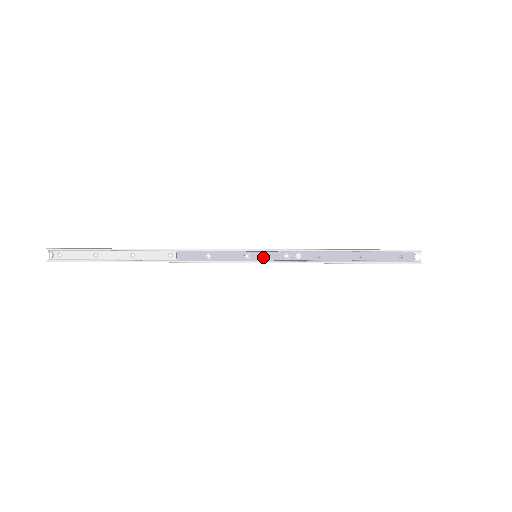
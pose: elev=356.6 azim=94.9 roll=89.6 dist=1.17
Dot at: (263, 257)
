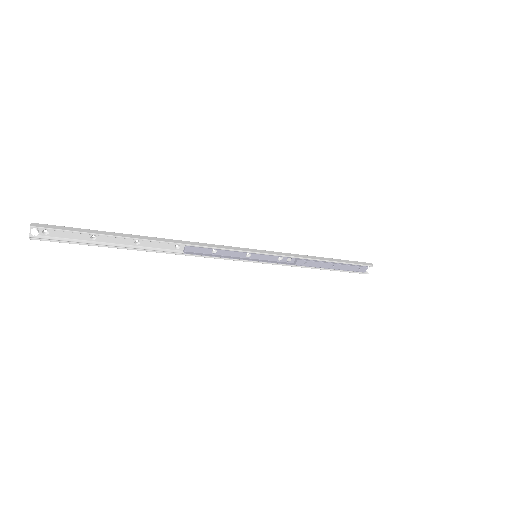
Dot at: (261, 257)
